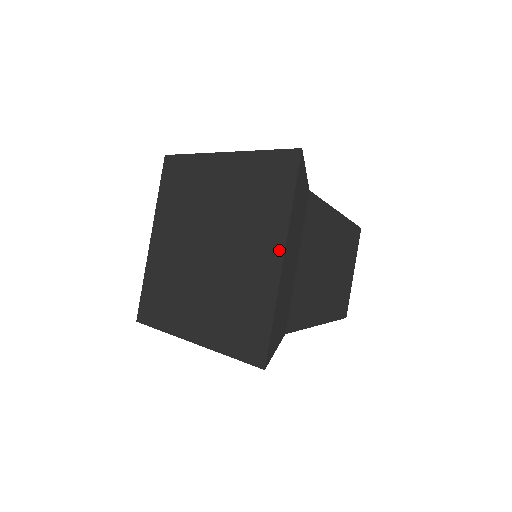
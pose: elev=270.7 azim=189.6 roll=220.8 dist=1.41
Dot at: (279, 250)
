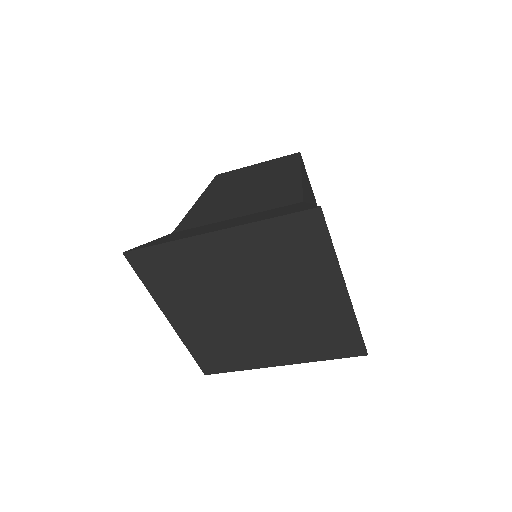
Dot at: (339, 287)
